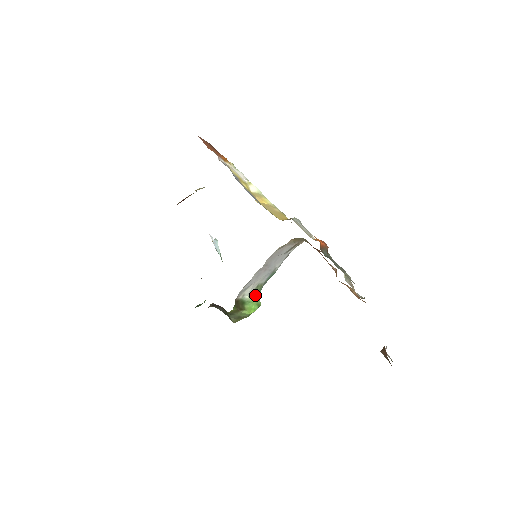
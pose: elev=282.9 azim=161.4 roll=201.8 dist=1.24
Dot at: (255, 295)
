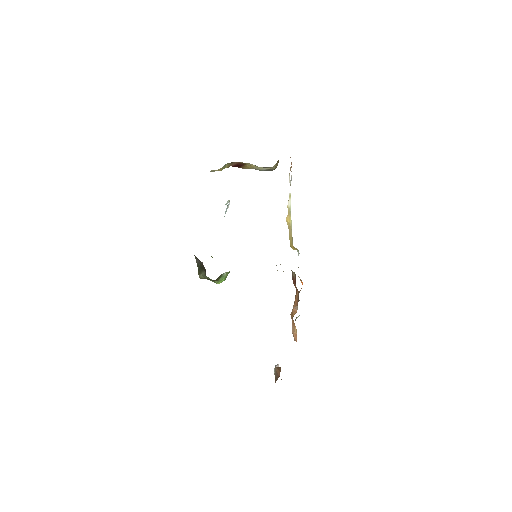
Dot at: (229, 271)
